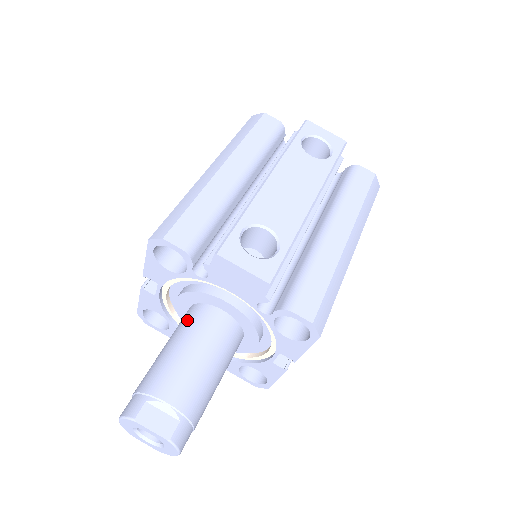
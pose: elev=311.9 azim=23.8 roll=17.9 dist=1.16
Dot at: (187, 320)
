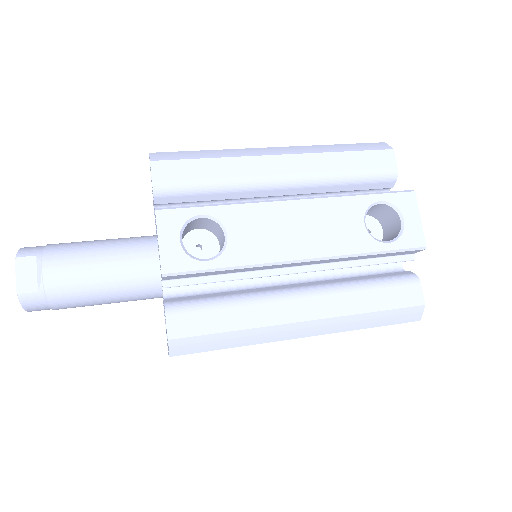
Dot at: (134, 239)
